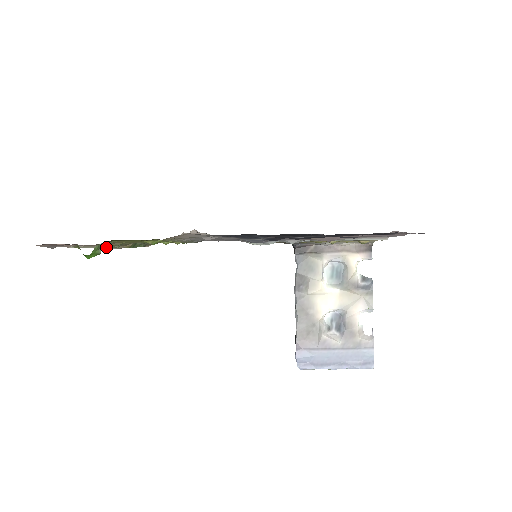
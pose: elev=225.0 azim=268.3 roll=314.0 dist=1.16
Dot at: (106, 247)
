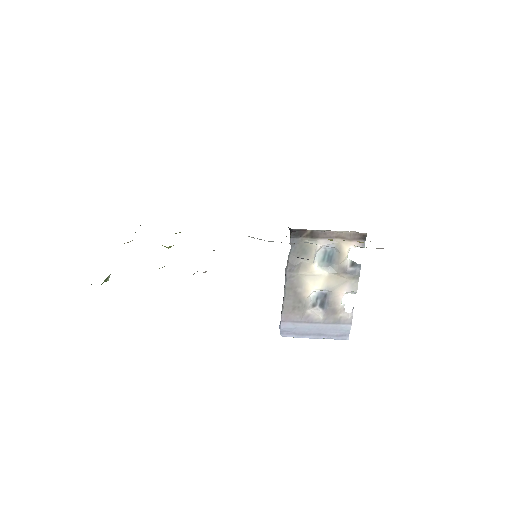
Dot at: occluded
